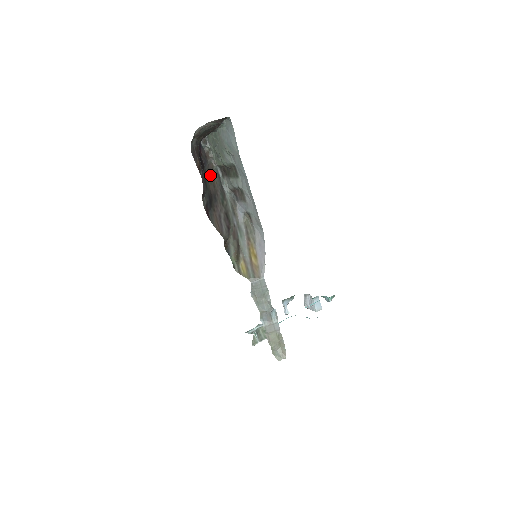
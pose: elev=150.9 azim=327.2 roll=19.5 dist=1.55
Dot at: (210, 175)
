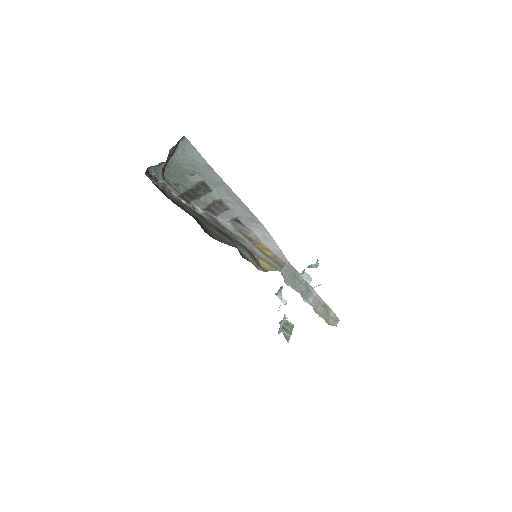
Dot at: (179, 206)
